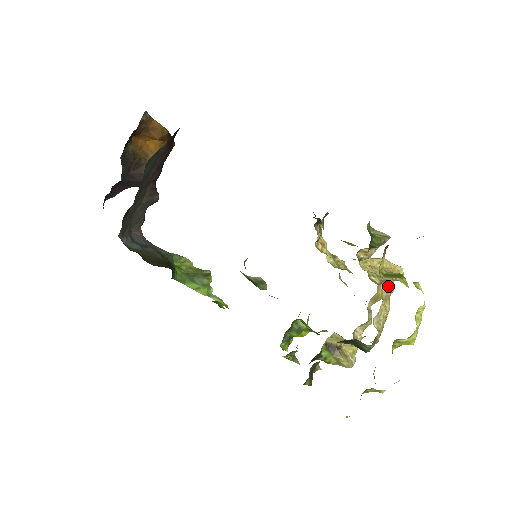
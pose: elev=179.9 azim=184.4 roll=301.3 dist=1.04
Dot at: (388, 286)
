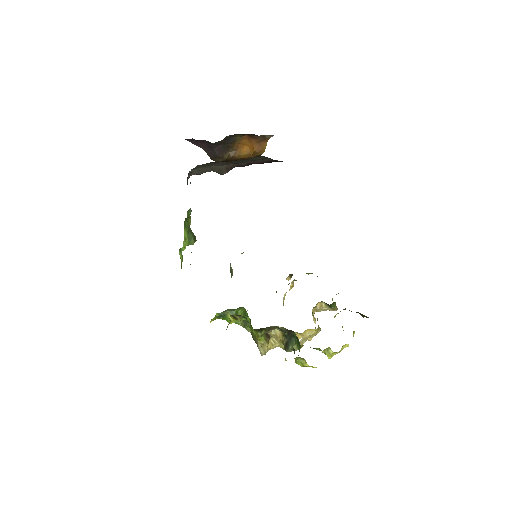
Dot at: (318, 331)
